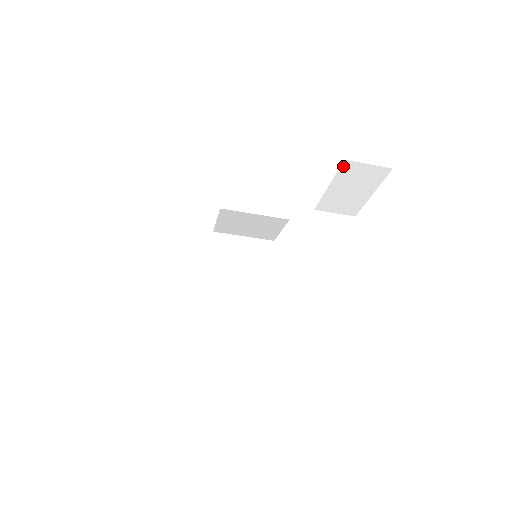
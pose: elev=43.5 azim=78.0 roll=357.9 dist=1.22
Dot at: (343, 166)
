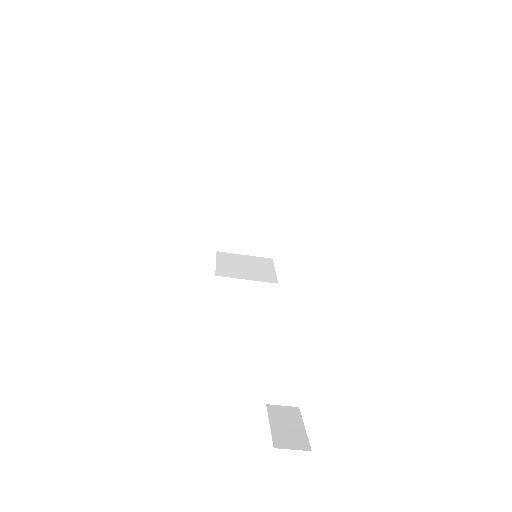
Dot at: occluded
